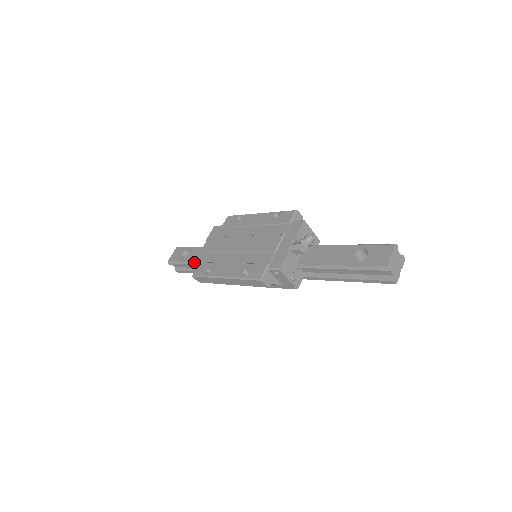
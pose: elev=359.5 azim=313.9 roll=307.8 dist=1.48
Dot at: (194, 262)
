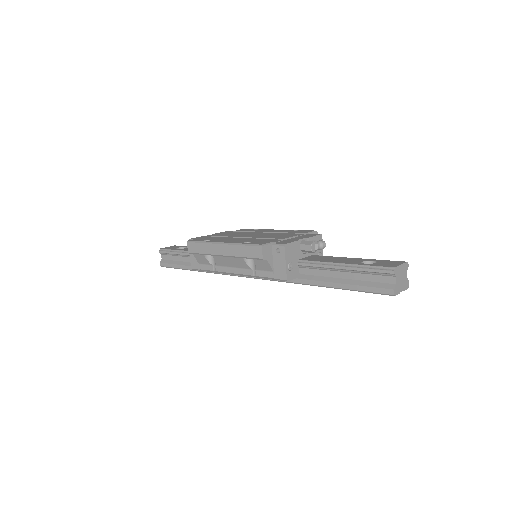
Dot at: (194, 238)
